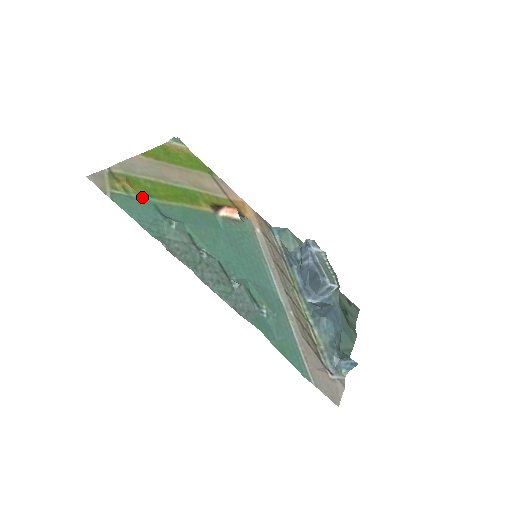
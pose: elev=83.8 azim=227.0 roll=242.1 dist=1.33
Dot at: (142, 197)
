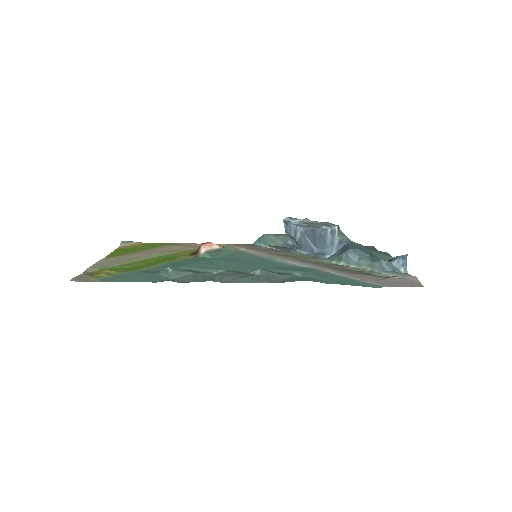
Dot at: (128, 272)
